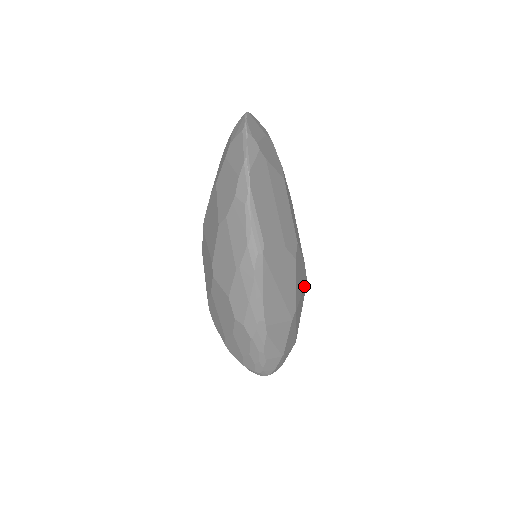
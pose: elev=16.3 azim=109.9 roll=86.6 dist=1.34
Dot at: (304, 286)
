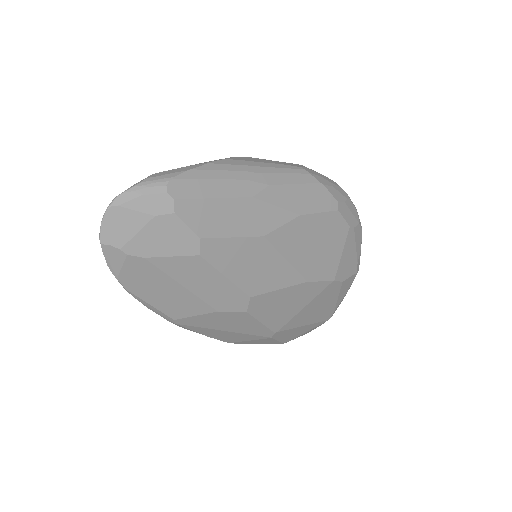
Dot at: (321, 292)
